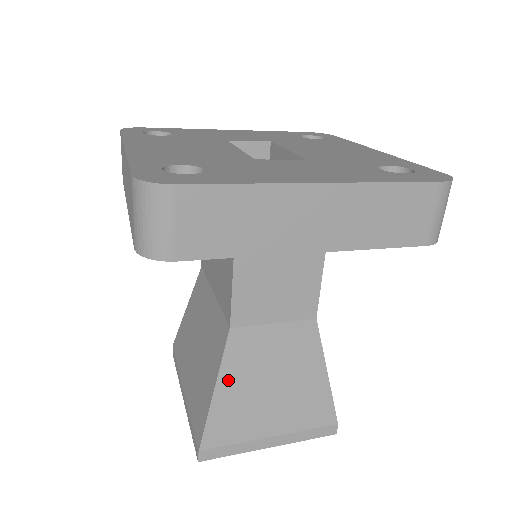
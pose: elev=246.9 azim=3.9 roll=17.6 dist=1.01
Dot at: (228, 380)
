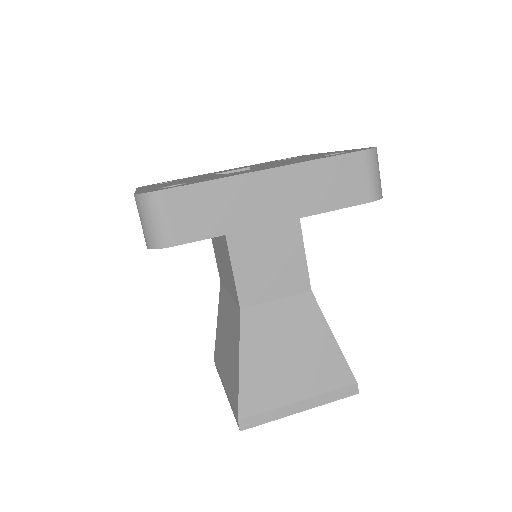
Dot at: (249, 354)
